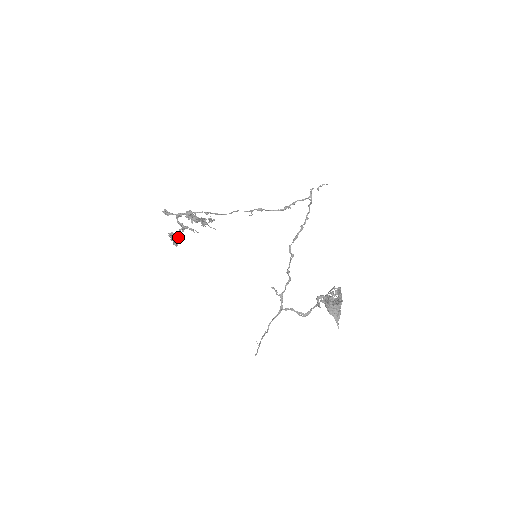
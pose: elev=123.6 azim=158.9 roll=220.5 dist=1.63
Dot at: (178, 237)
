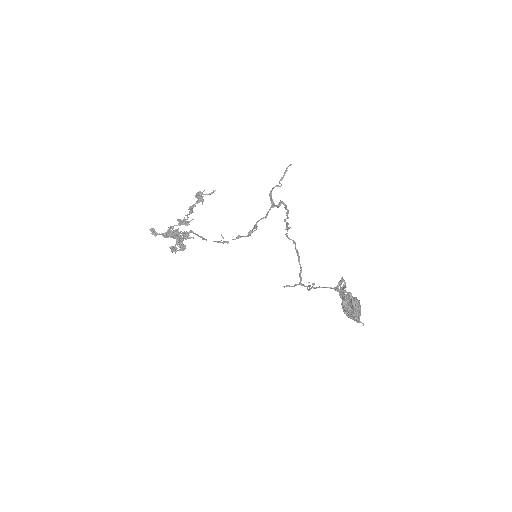
Dot at: (179, 247)
